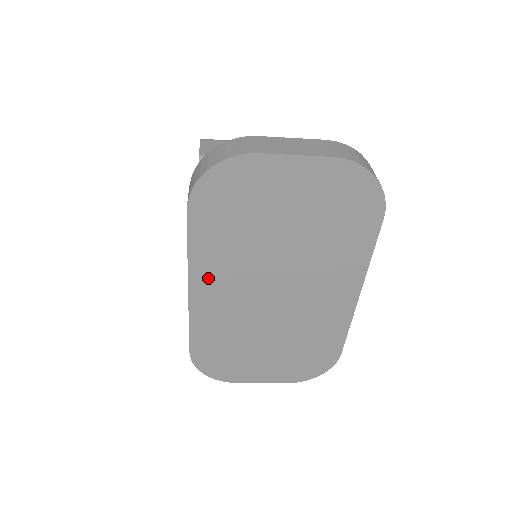
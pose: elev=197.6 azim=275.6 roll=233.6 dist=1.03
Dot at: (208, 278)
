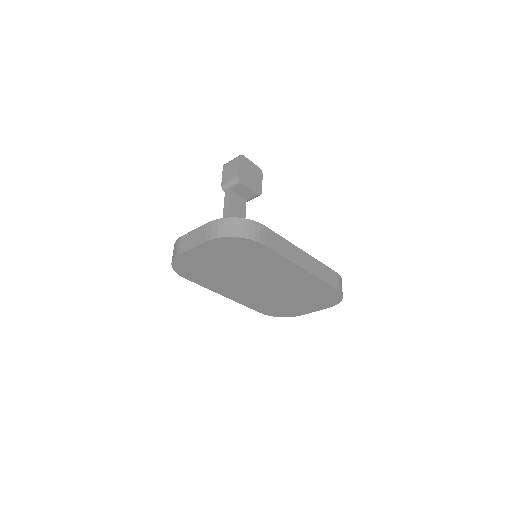
Dot at: (226, 291)
